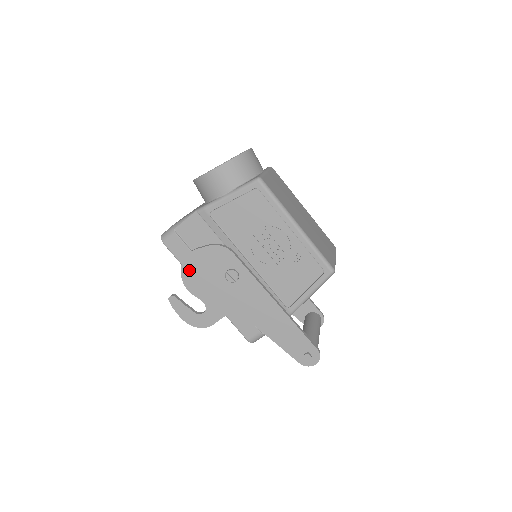
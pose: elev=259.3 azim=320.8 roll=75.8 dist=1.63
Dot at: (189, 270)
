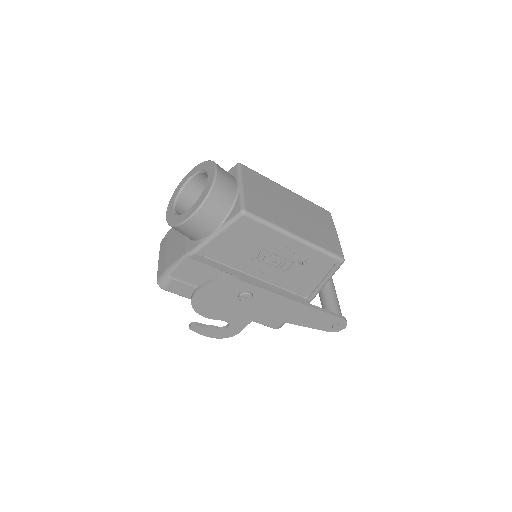
Dot at: (200, 304)
